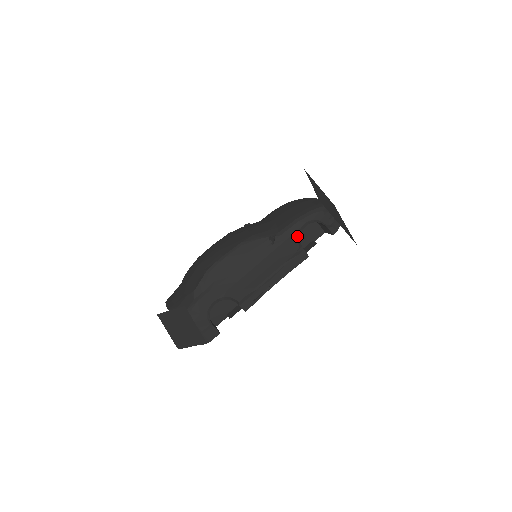
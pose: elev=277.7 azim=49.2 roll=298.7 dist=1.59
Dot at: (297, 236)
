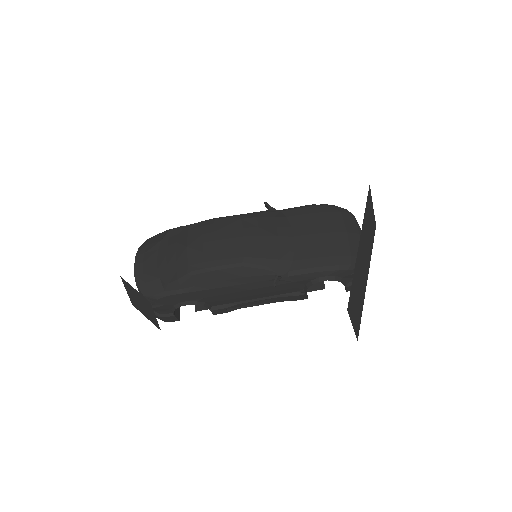
Dot at: (307, 282)
